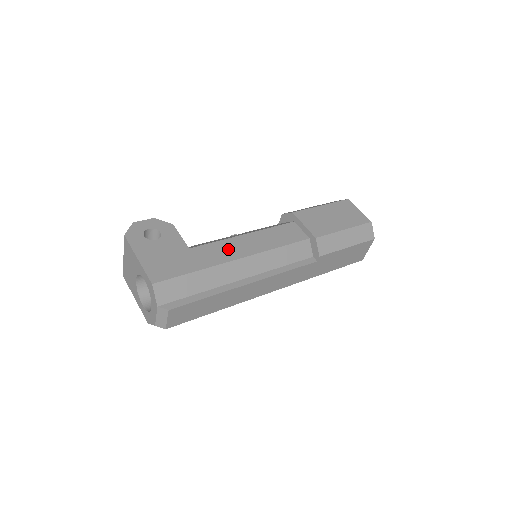
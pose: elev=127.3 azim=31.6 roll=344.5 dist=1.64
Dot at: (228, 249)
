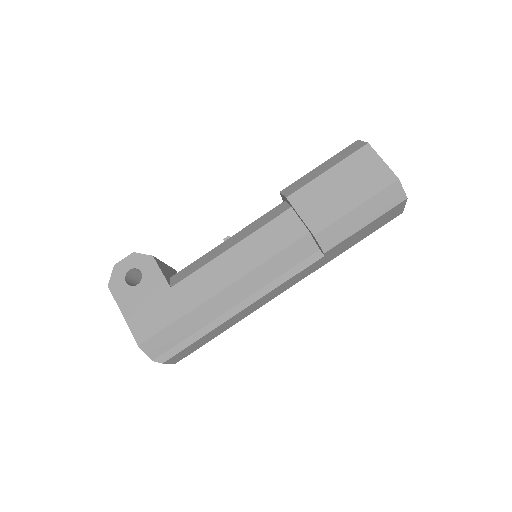
Dot at: (211, 278)
